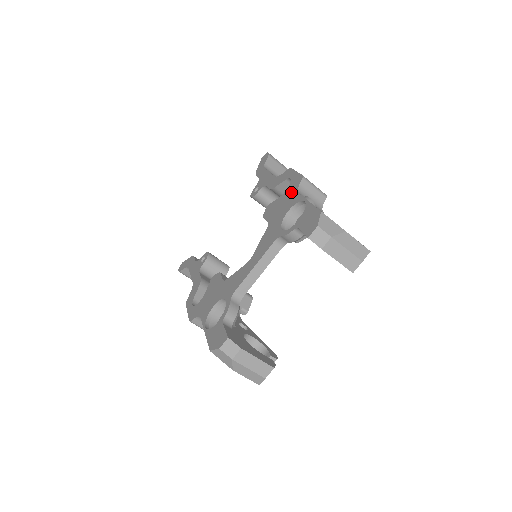
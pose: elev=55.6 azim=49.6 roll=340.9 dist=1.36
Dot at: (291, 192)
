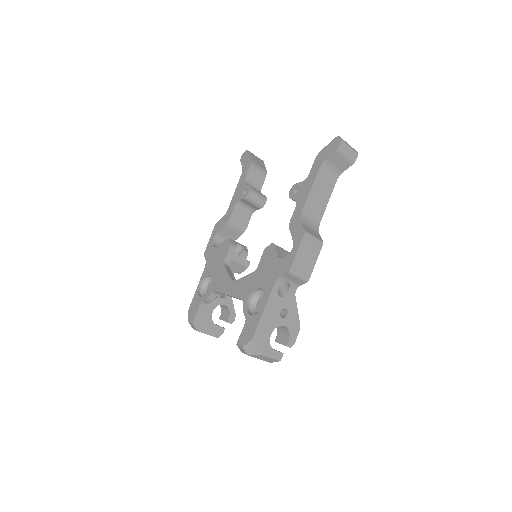
Dot at: (277, 271)
